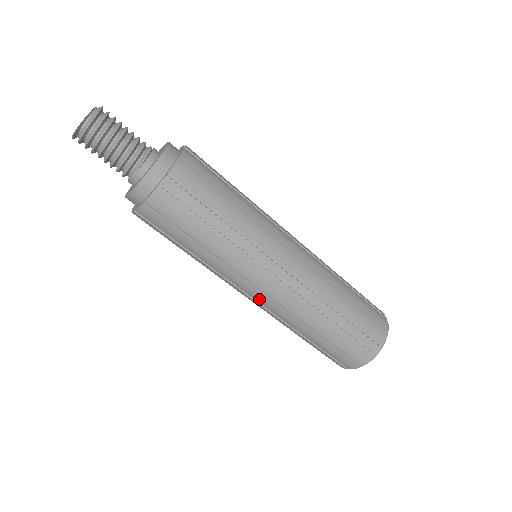
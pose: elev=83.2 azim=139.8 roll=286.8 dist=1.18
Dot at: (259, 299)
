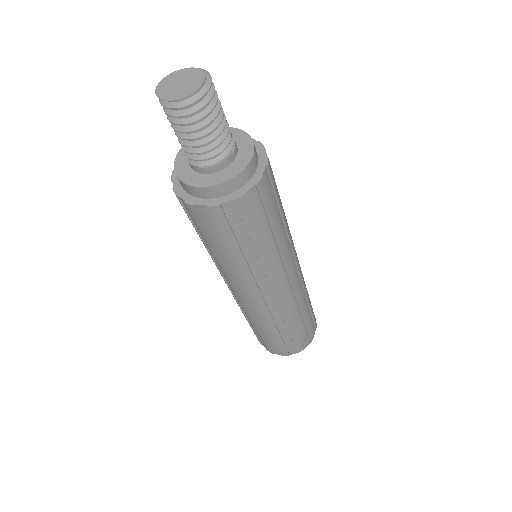
Dot at: (235, 294)
